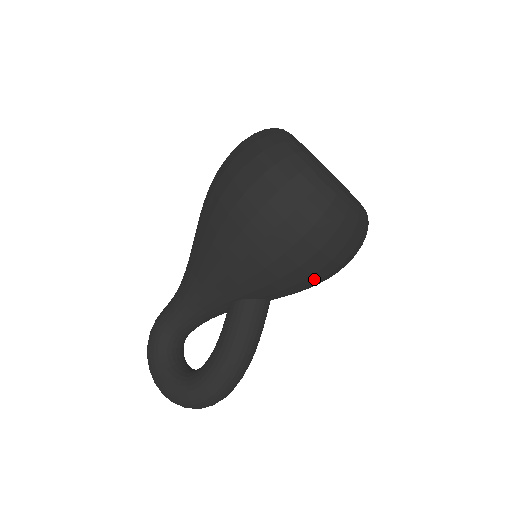
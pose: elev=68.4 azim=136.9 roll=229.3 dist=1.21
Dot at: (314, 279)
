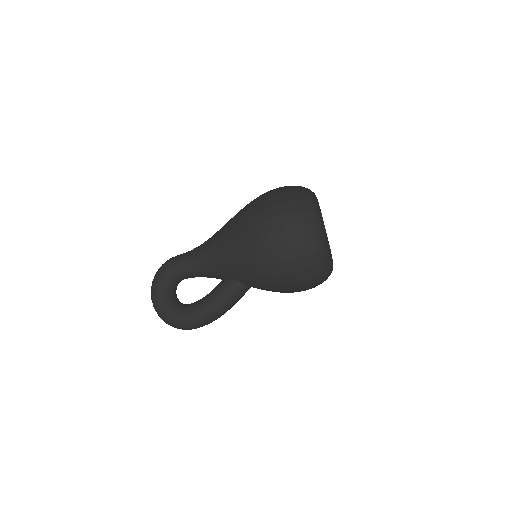
Dot at: (286, 291)
